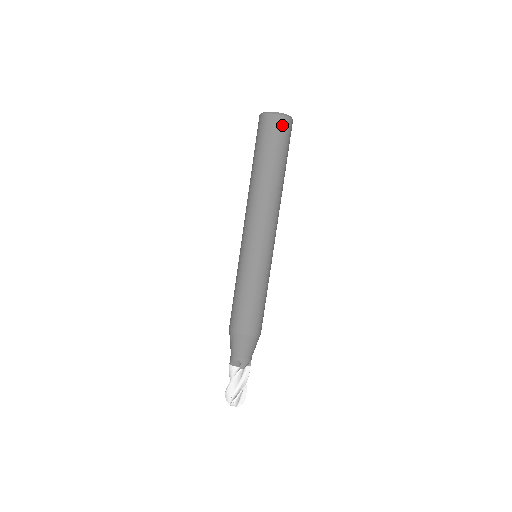
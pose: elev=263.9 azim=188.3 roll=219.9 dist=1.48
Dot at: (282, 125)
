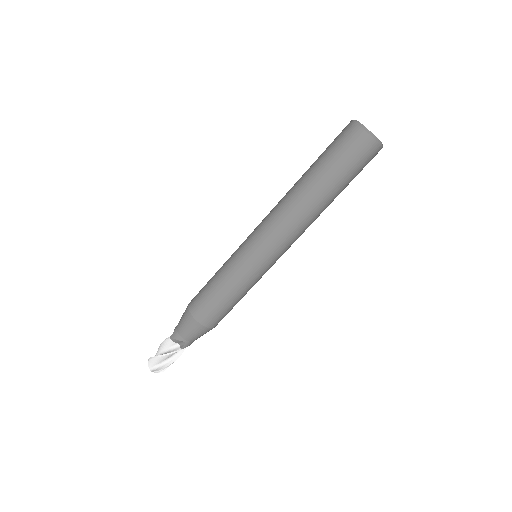
Dot at: (372, 154)
